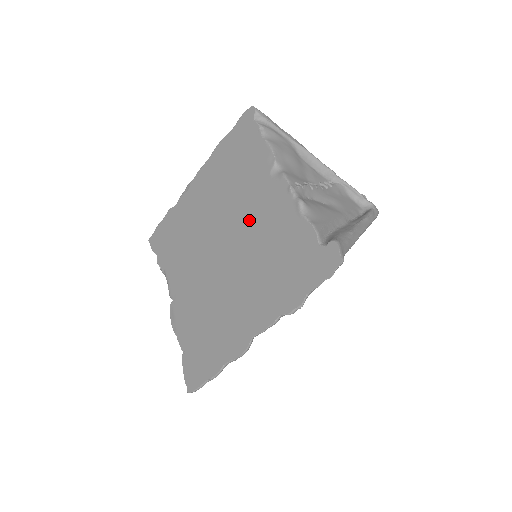
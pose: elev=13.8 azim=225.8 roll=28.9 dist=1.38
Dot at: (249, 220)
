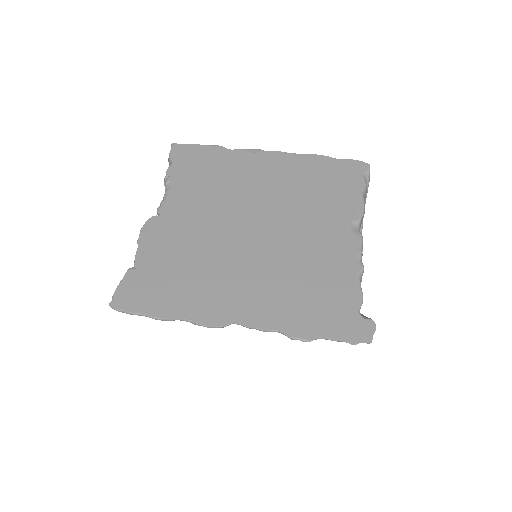
Dot at: (304, 234)
